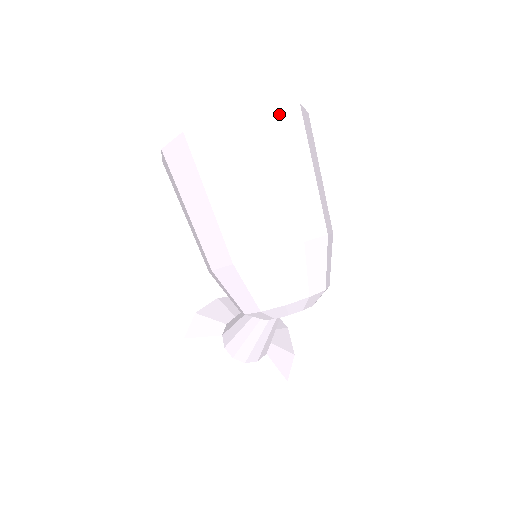
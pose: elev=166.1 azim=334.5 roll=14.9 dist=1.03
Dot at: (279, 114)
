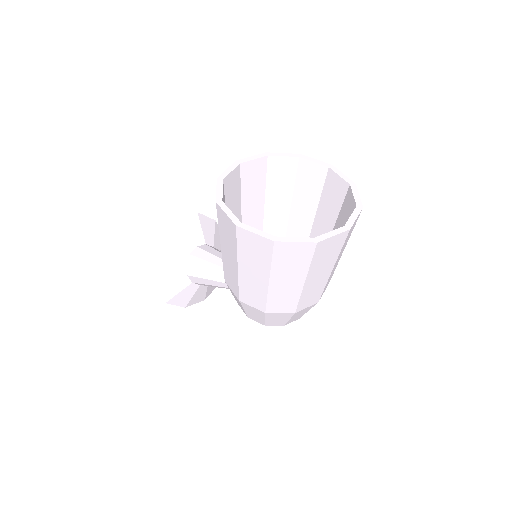
Dot at: (350, 231)
